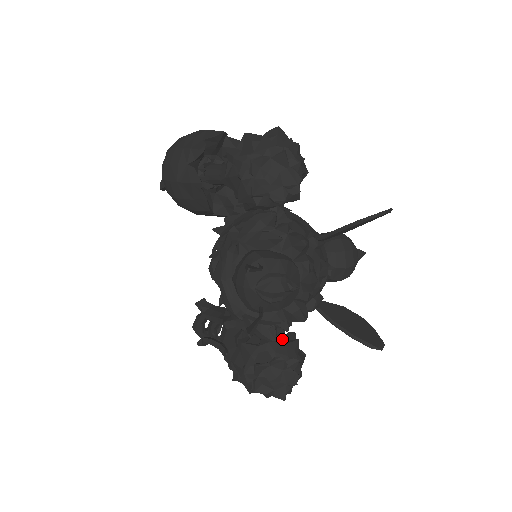
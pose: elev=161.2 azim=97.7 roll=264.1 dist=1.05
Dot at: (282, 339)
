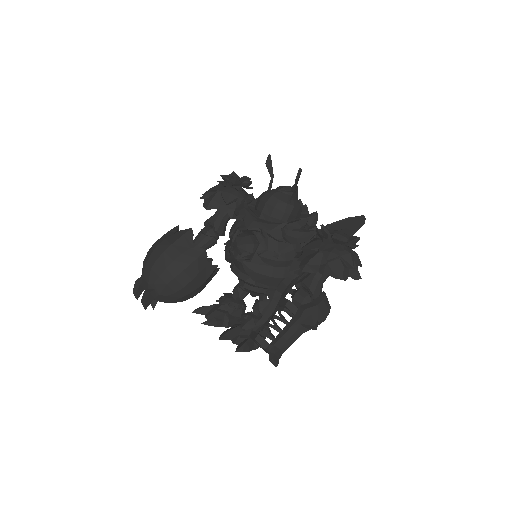
Dot at: occluded
